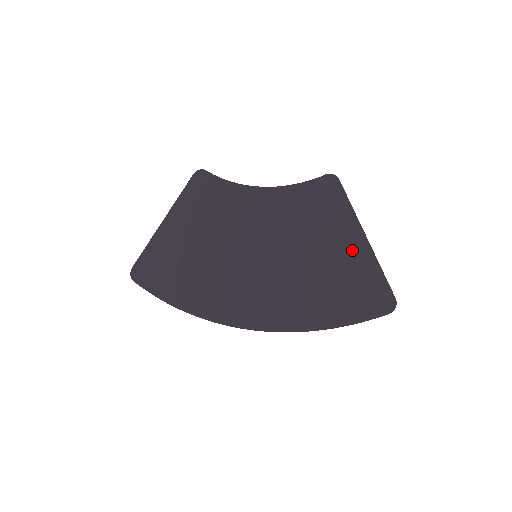
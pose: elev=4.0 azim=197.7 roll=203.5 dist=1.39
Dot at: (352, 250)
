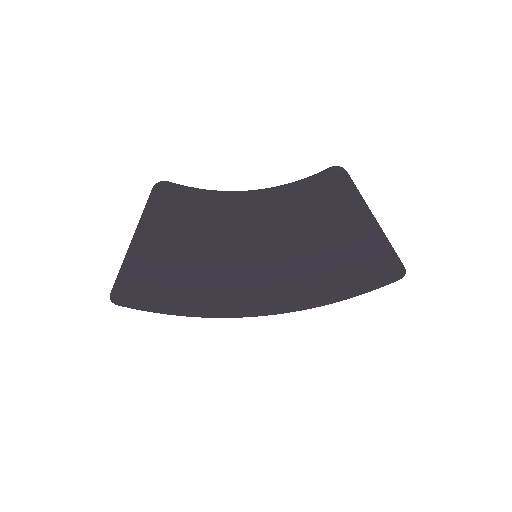
Dot at: (364, 239)
